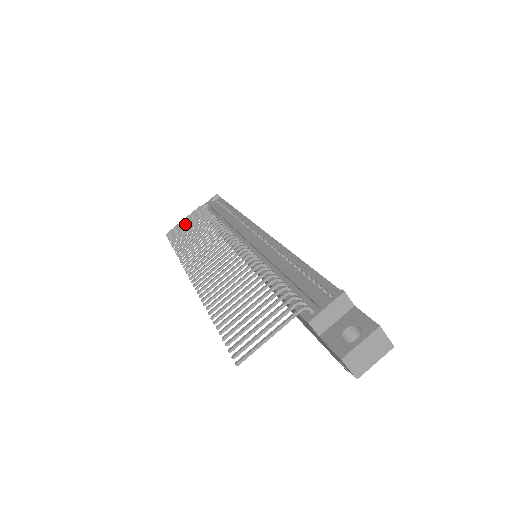
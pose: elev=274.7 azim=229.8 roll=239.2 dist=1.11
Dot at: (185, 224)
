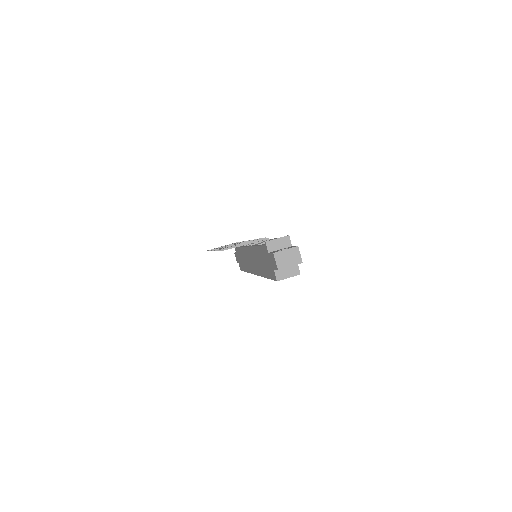
Dot at: occluded
